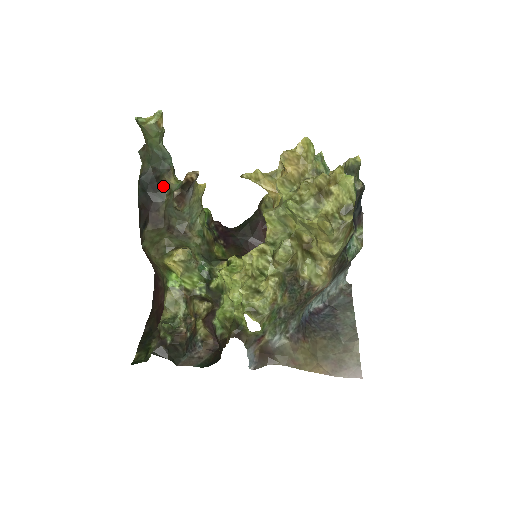
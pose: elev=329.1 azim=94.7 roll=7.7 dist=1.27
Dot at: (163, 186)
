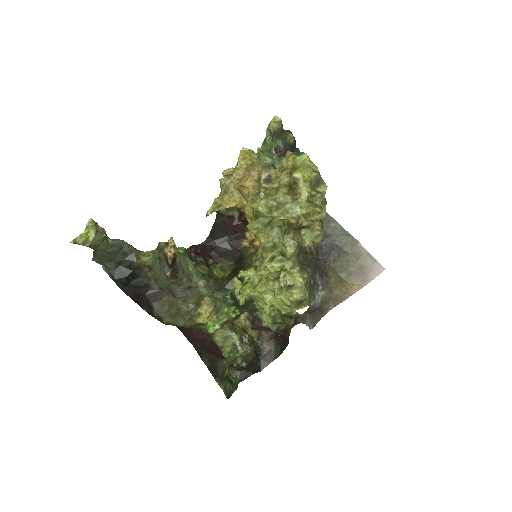
Dot at: (139, 269)
